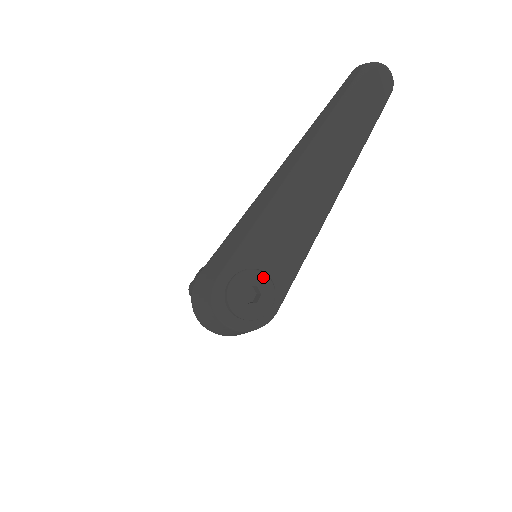
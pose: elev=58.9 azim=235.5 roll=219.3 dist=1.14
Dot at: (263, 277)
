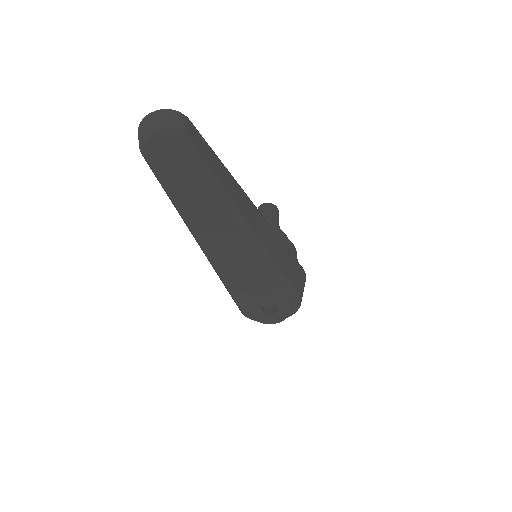
Dot at: (265, 297)
